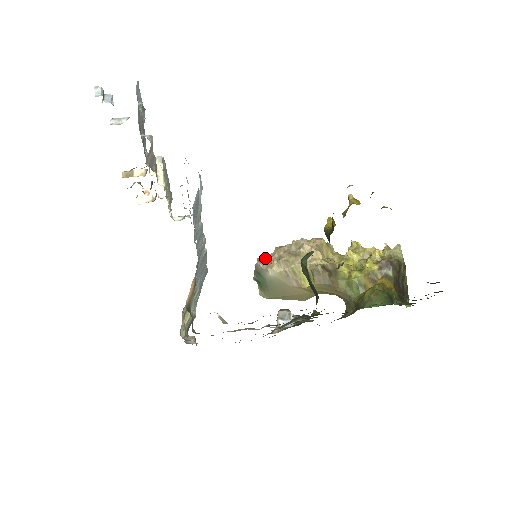
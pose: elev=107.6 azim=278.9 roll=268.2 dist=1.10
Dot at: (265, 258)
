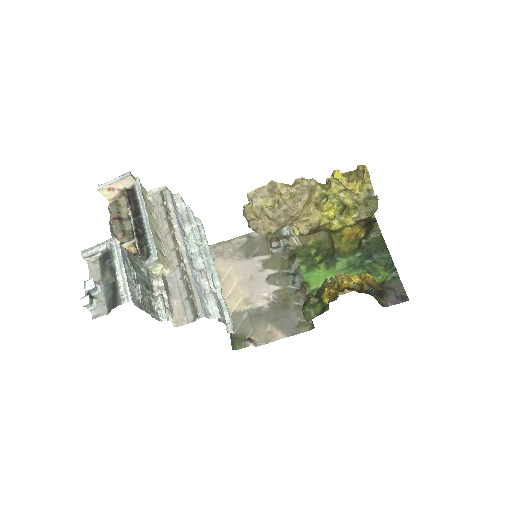
Dot at: (253, 207)
